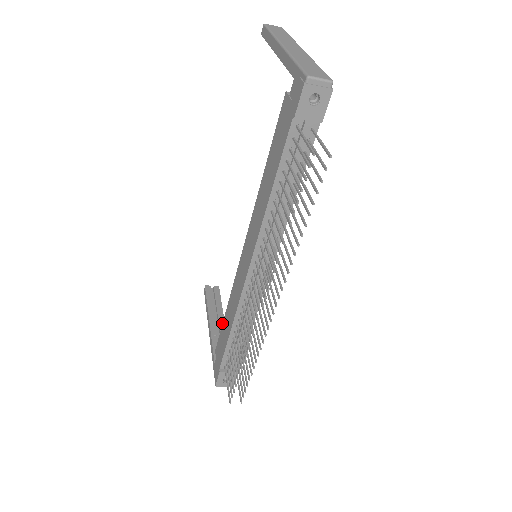
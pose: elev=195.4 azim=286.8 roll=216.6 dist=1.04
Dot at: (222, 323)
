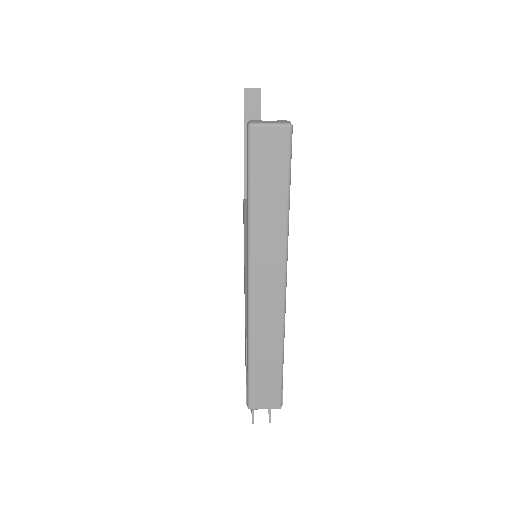
Dot at: occluded
